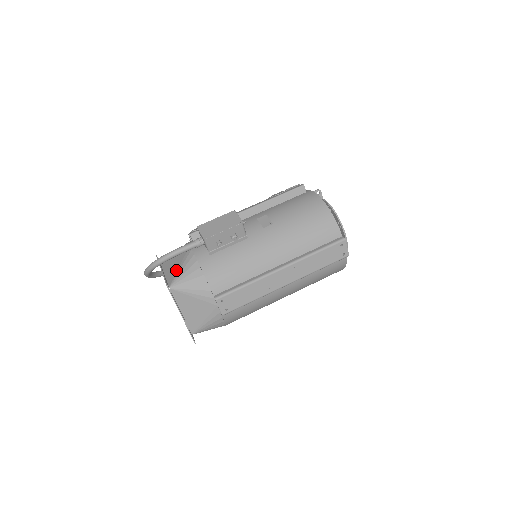
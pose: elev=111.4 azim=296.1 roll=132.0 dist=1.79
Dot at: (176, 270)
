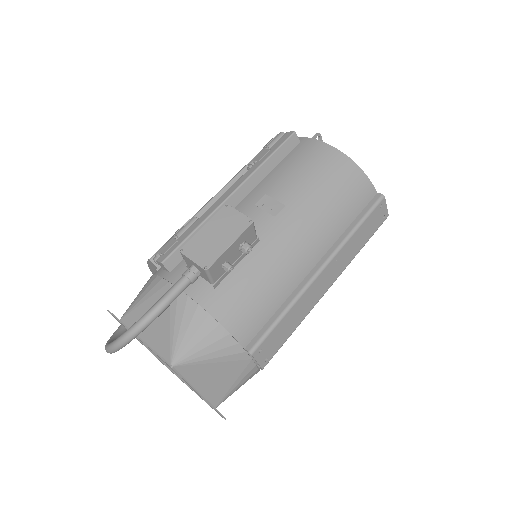
Dot at: (167, 331)
